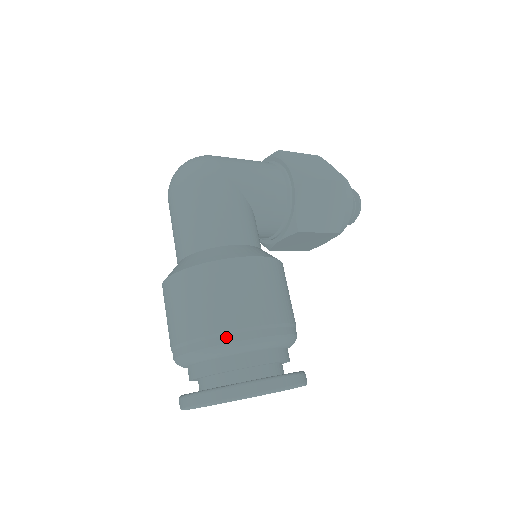
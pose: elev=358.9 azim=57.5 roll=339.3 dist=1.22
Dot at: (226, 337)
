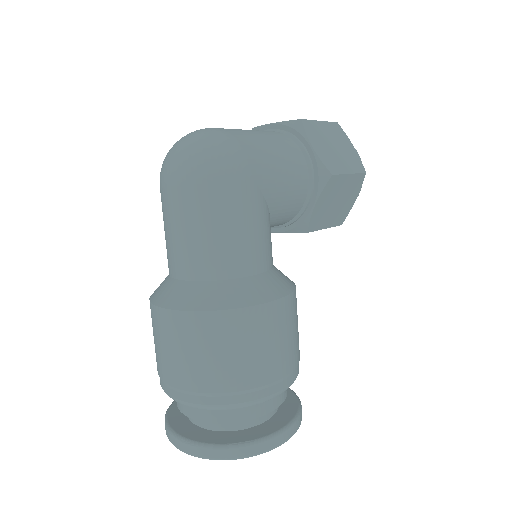
Dot at: (243, 396)
